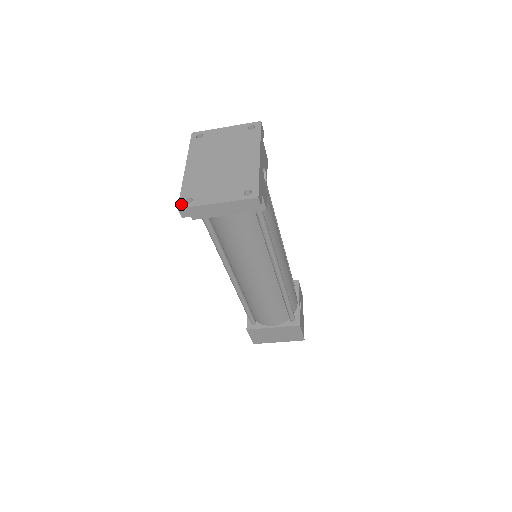
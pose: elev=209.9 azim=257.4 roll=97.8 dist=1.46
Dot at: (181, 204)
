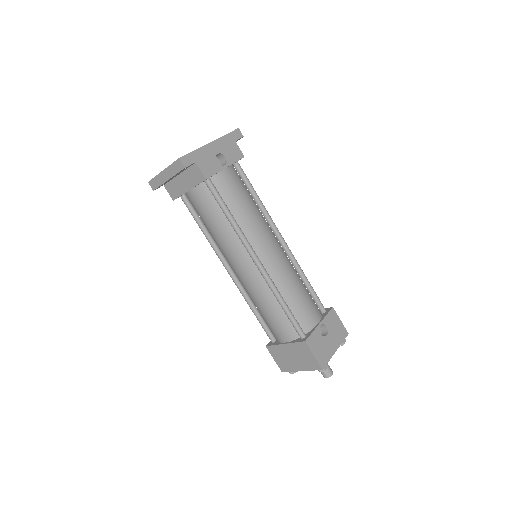
Dot at: occluded
